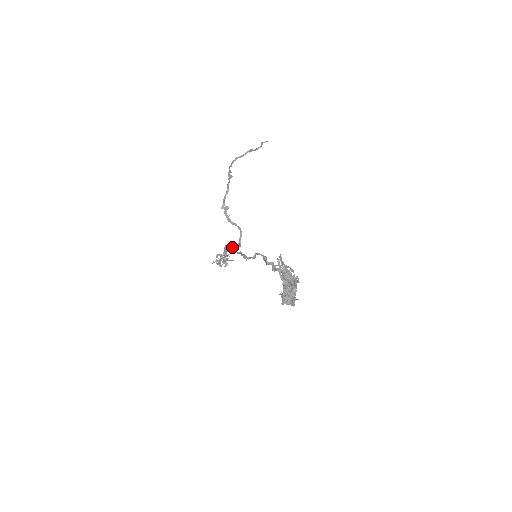
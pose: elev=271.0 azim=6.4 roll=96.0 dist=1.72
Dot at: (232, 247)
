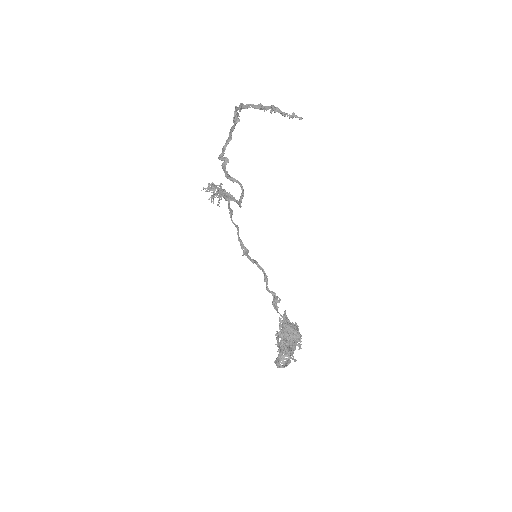
Dot at: (228, 208)
